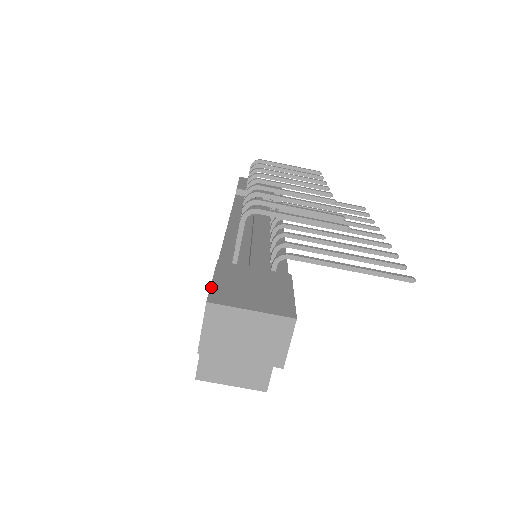
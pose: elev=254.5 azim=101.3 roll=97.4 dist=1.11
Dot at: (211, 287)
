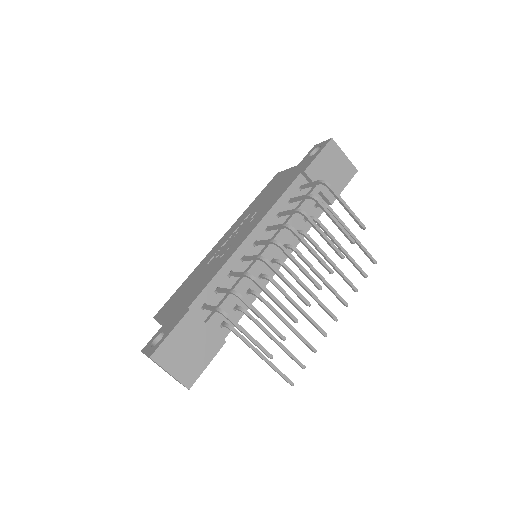
Dot at: (163, 342)
